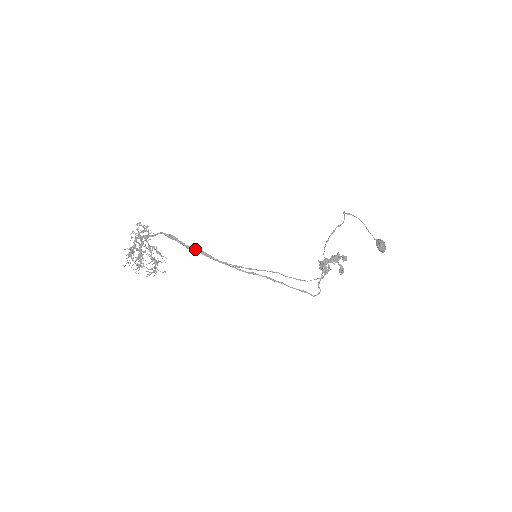
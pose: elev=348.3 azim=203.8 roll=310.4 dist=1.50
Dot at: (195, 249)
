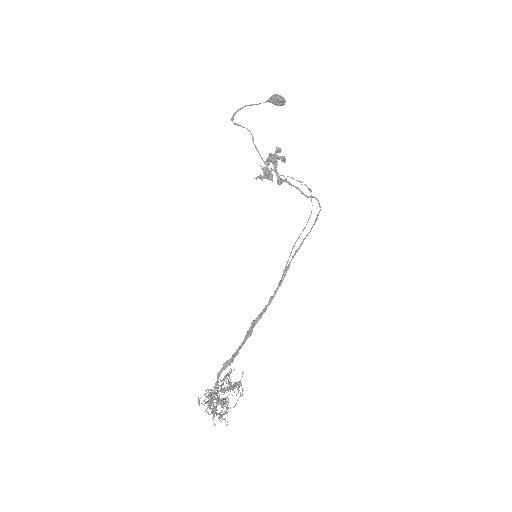
Dot at: (247, 334)
